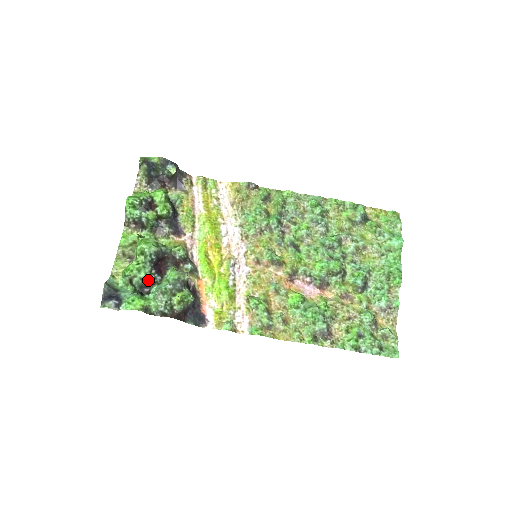
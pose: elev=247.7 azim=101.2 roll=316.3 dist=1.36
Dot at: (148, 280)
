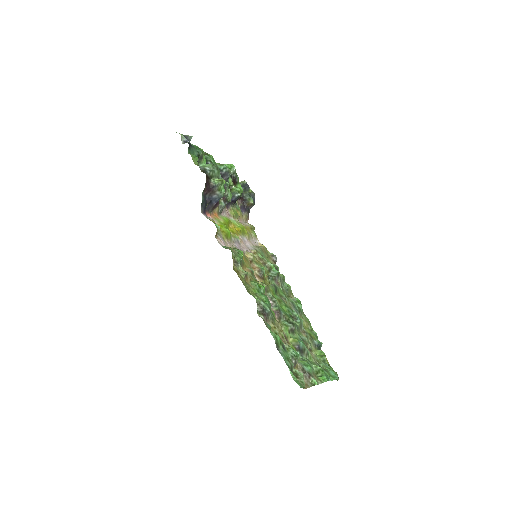
Dot at: occluded
